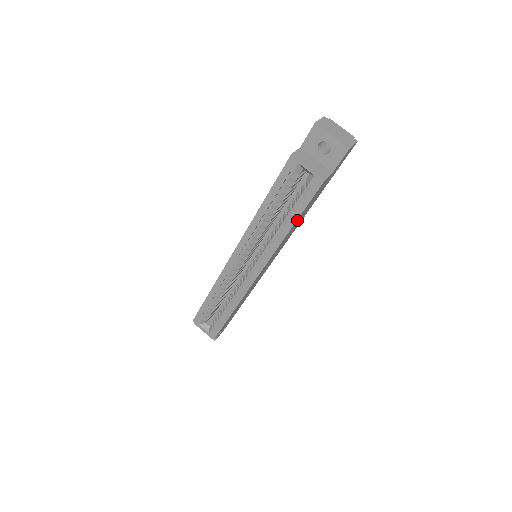
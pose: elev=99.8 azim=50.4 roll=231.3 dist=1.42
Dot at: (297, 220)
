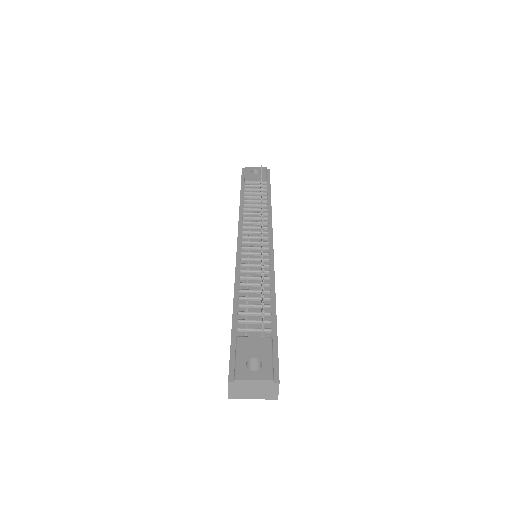
Dot at: occluded
